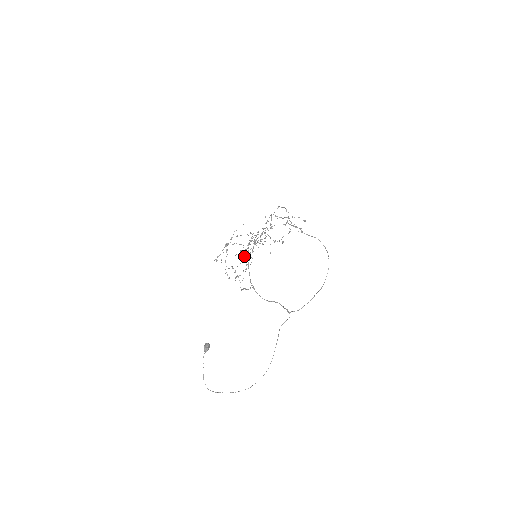
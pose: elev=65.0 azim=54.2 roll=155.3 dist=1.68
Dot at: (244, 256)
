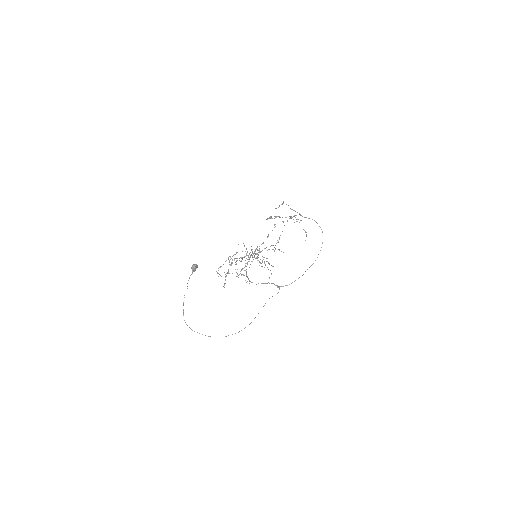
Dot at: occluded
